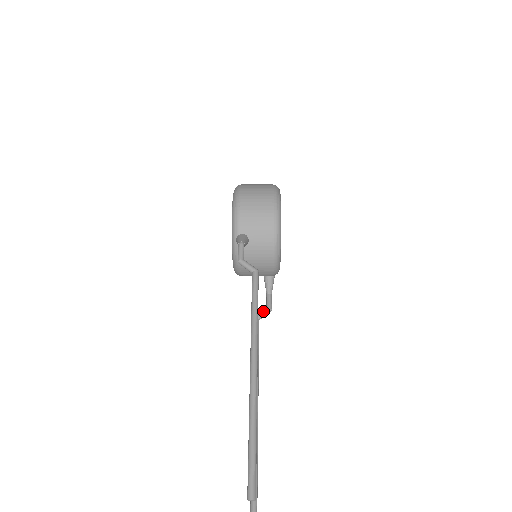
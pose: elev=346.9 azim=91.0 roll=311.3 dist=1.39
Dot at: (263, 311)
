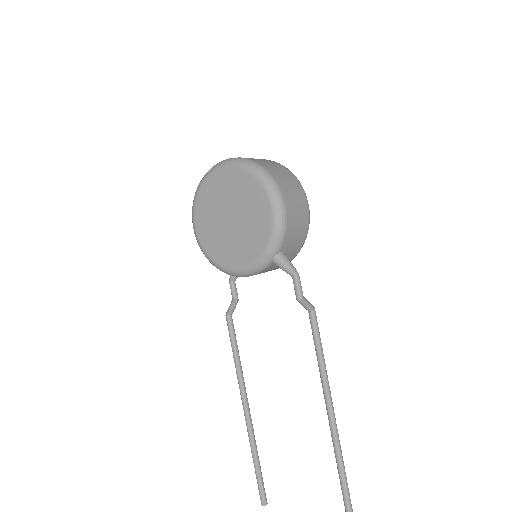
Dot at: (234, 305)
